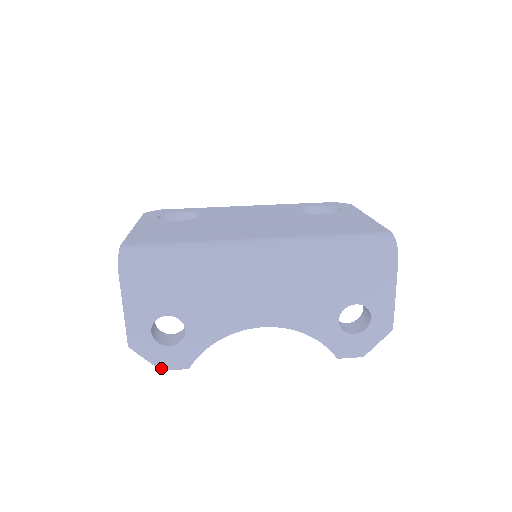
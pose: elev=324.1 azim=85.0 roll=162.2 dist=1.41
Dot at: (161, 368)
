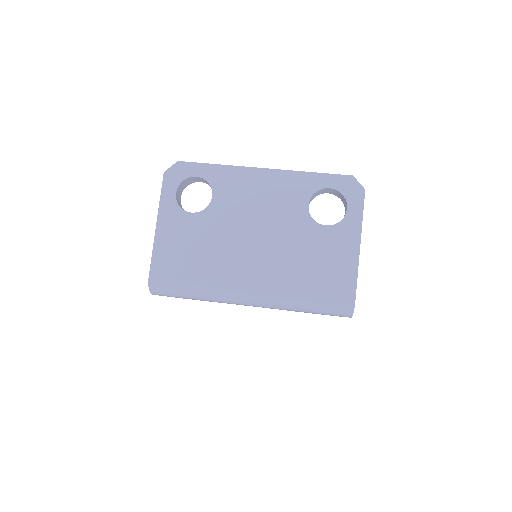
Dot at: occluded
